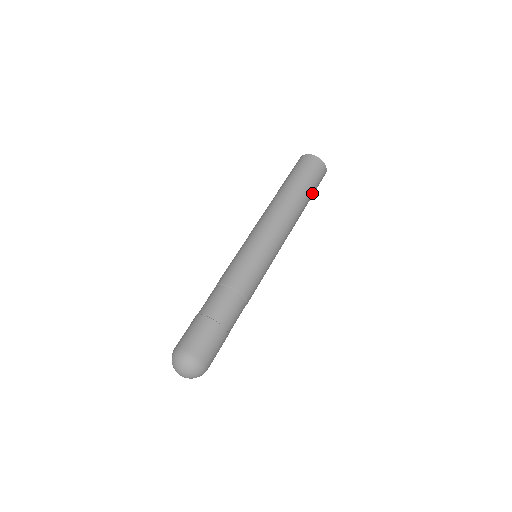
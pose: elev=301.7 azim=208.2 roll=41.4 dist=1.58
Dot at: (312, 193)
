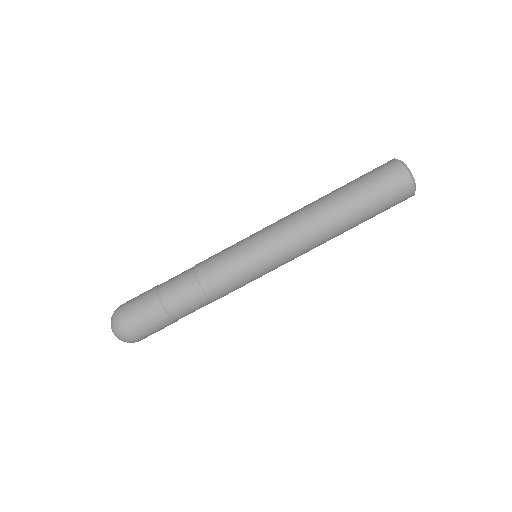
Dot at: occluded
